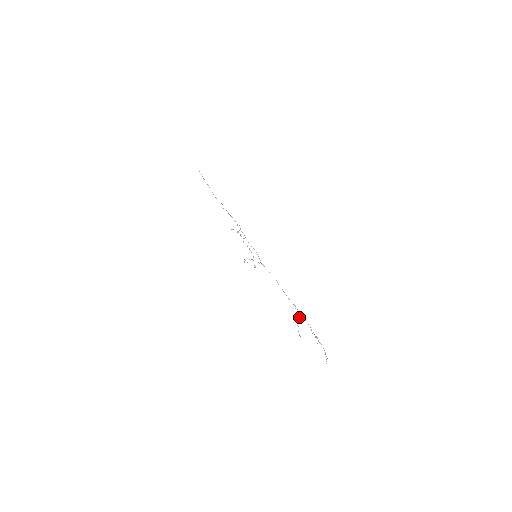
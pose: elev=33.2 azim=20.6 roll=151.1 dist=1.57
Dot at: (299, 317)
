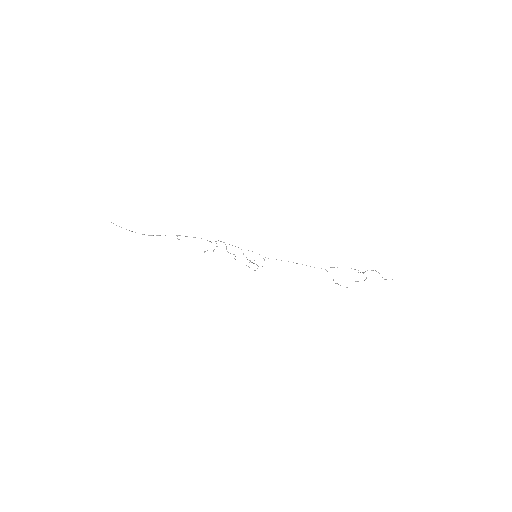
Dot at: occluded
